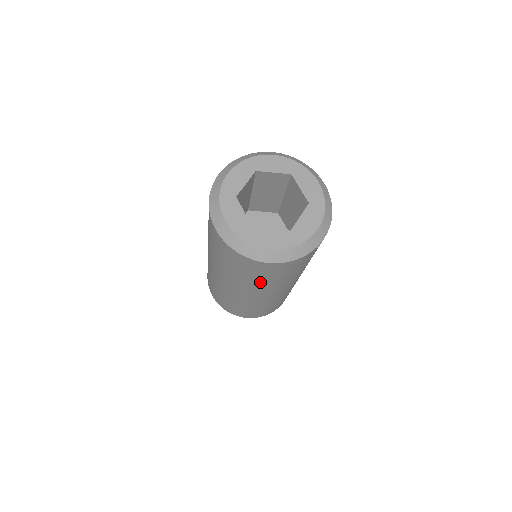
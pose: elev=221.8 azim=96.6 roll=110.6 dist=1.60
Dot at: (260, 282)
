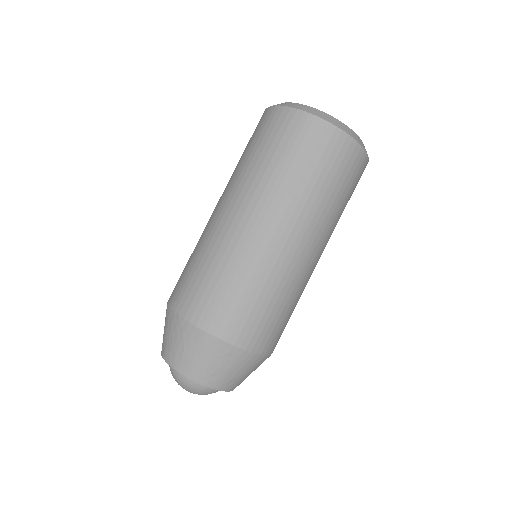
Dot at: (288, 174)
